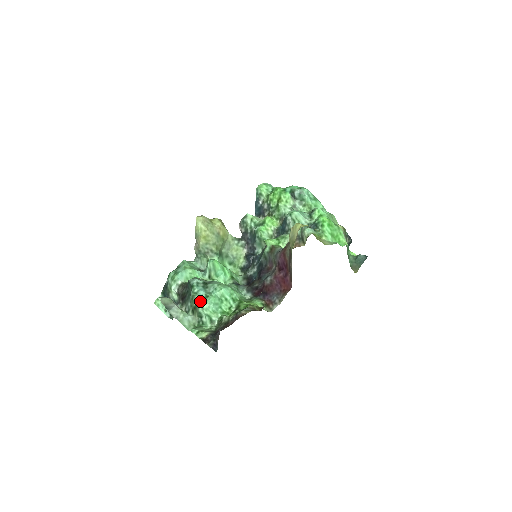
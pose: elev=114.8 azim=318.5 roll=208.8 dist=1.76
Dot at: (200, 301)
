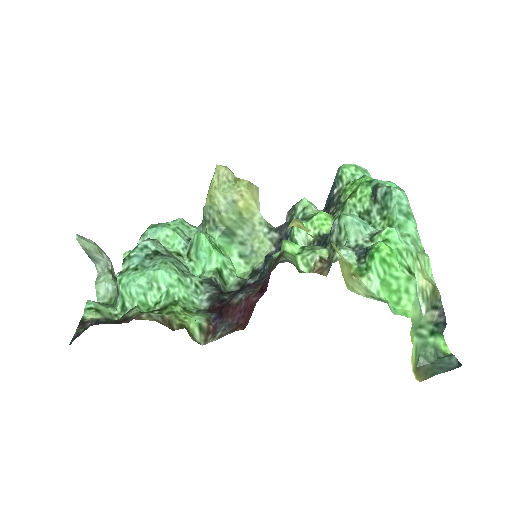
Dot at: (125, 270)
